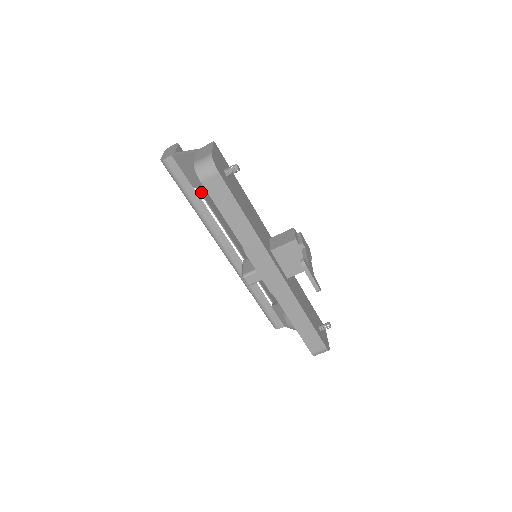
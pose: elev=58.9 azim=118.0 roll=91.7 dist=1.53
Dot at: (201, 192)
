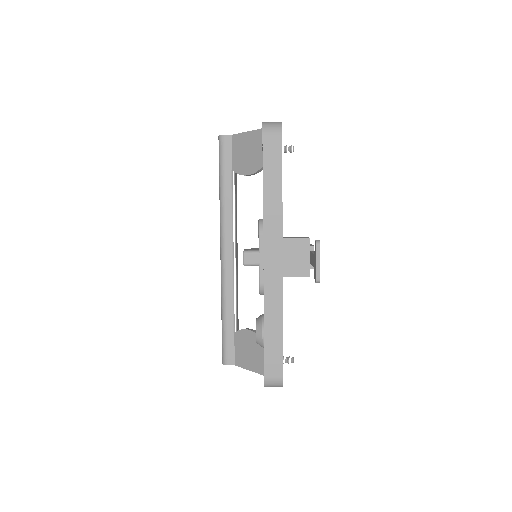
Dot at: (235, 181)
